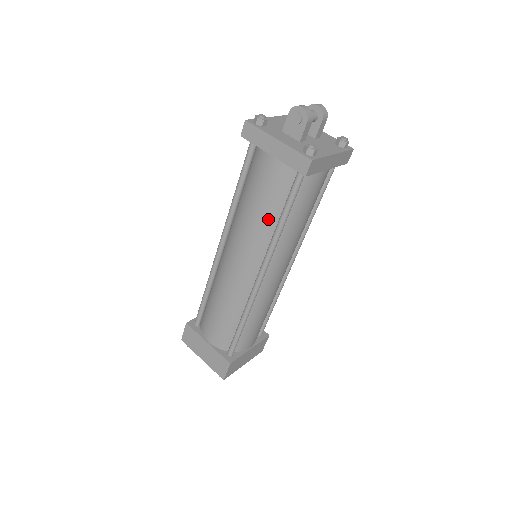
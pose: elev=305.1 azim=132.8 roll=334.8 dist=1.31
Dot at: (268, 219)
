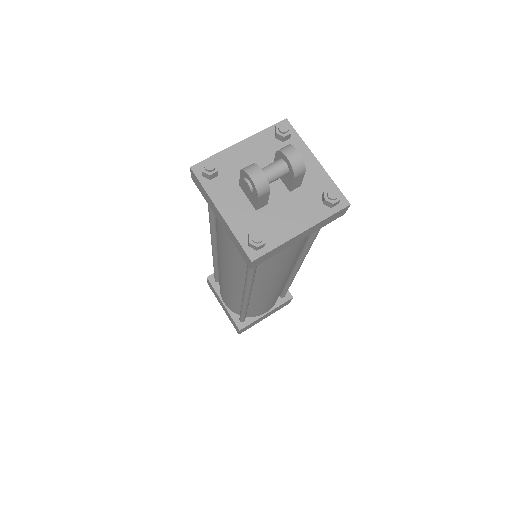
Dot at: (237, 264)
